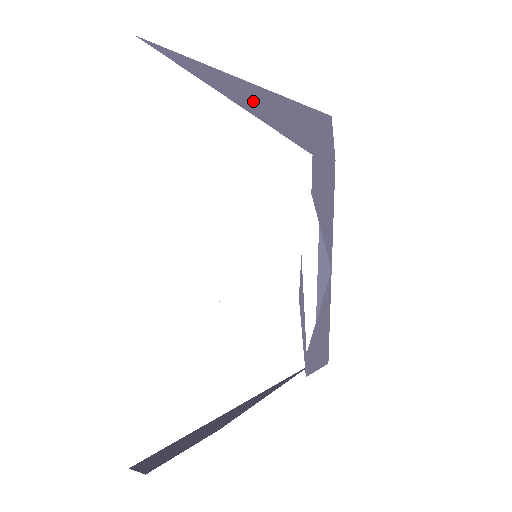
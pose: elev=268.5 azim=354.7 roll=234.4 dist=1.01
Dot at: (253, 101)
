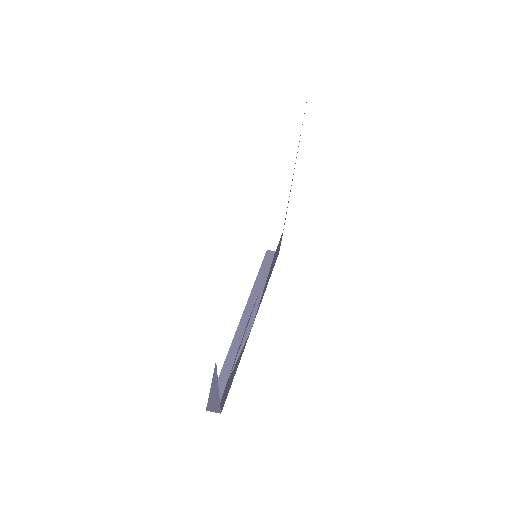
Dot at: occluded
